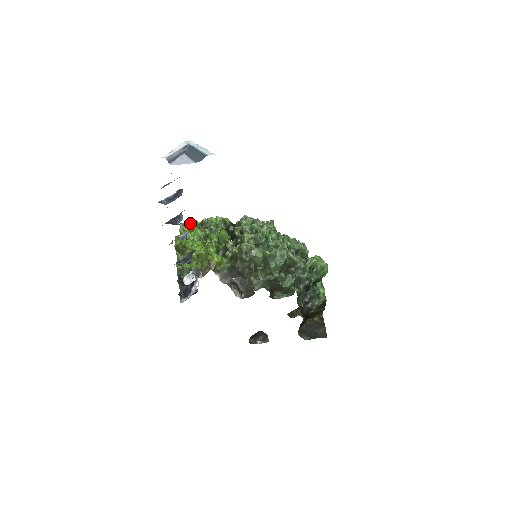
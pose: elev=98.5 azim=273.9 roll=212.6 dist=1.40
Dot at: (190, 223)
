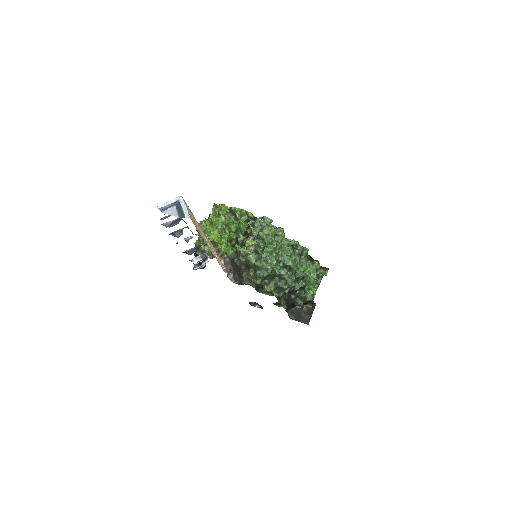
Dot at: (222, 206)
